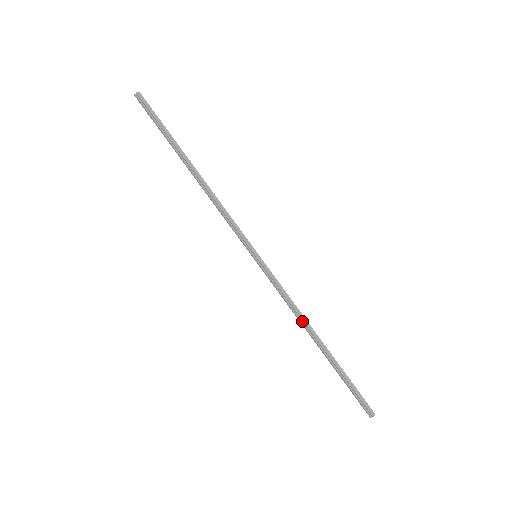
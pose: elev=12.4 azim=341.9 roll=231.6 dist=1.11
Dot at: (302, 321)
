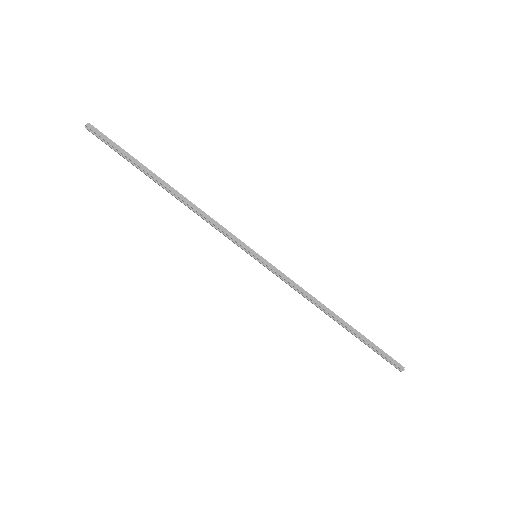
Dot at: (316, 305)
